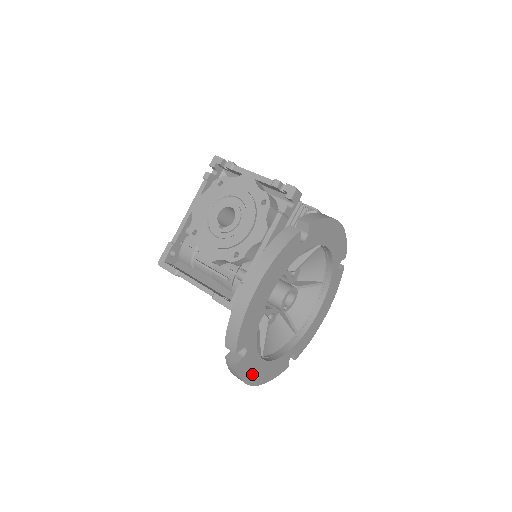
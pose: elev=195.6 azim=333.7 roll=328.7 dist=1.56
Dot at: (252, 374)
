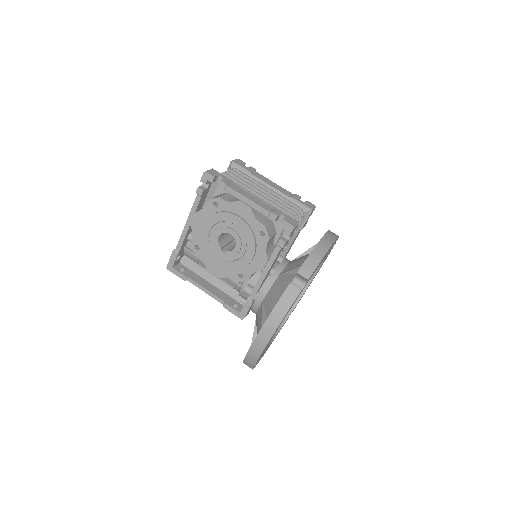
Dot at: occluded
